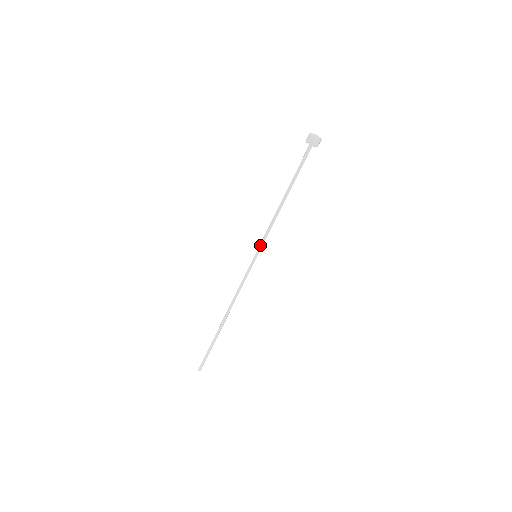
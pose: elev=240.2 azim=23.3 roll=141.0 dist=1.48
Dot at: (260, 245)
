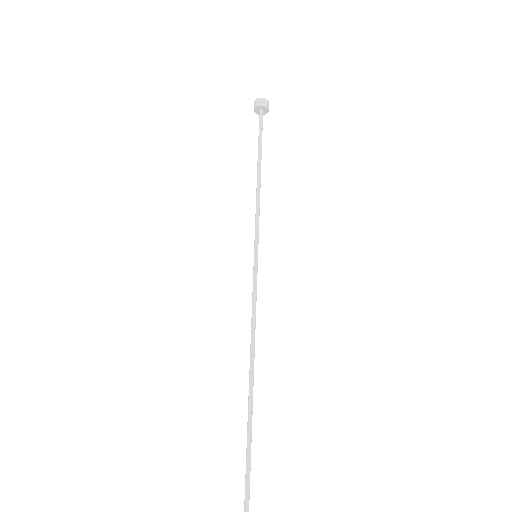
Dot at: (255, 237)
